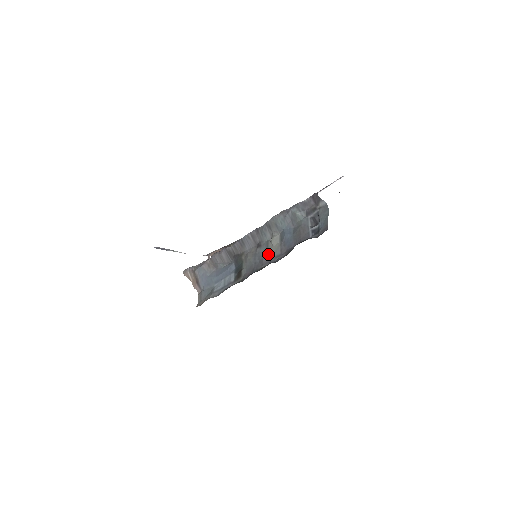
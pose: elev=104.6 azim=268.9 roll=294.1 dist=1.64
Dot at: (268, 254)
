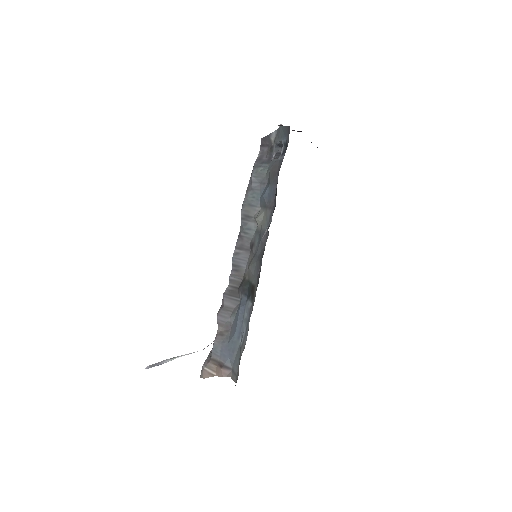
Dot at: (262, 231)
